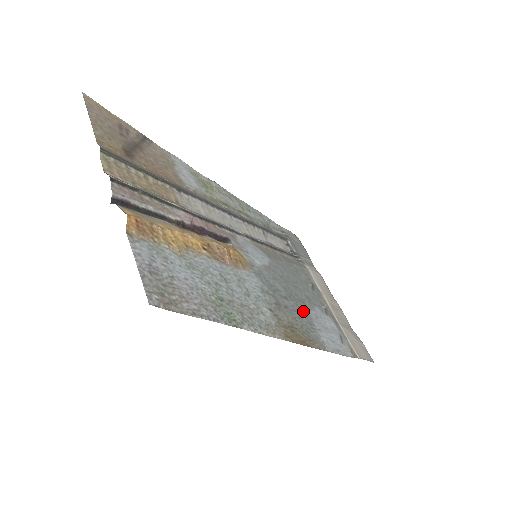
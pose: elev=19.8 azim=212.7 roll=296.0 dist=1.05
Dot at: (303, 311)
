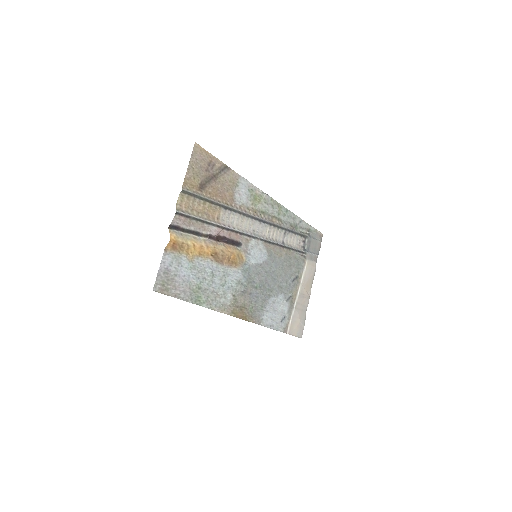
Dot at: (264, 297)
